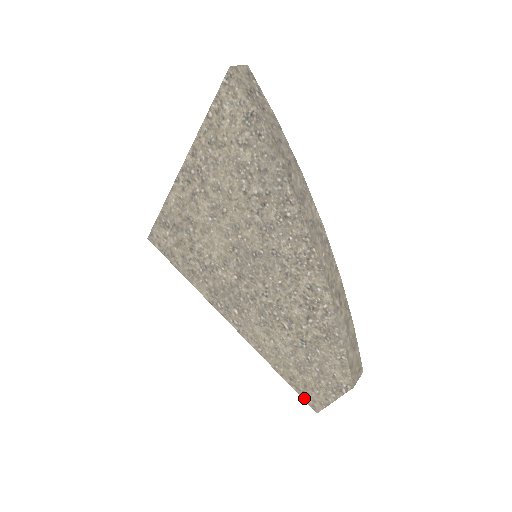
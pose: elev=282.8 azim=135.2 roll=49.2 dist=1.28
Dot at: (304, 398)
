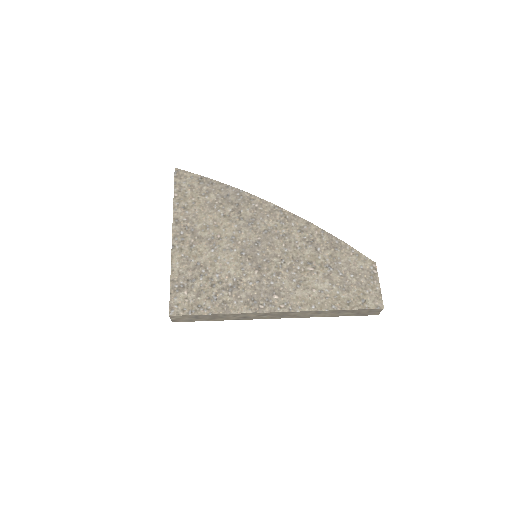
Dot at: (367, 307)
